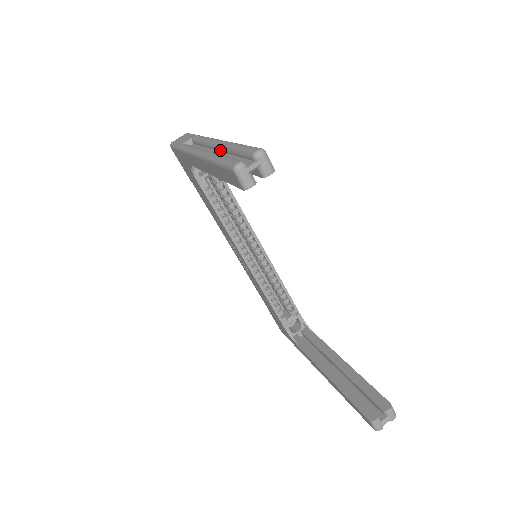
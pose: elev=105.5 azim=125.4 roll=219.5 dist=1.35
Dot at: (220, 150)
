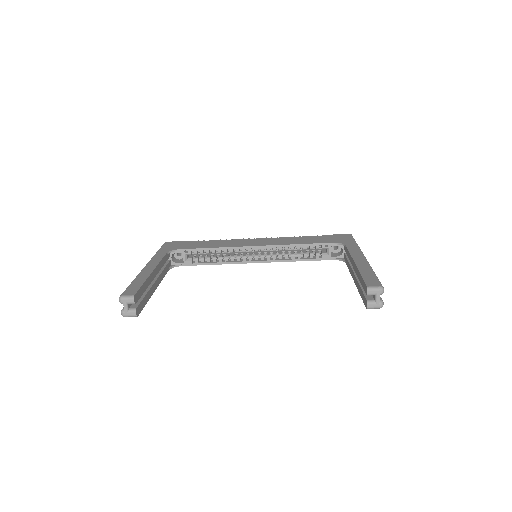
Dot at: occluded
